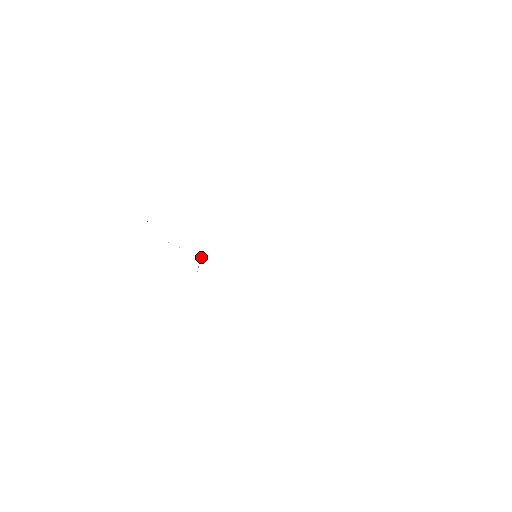
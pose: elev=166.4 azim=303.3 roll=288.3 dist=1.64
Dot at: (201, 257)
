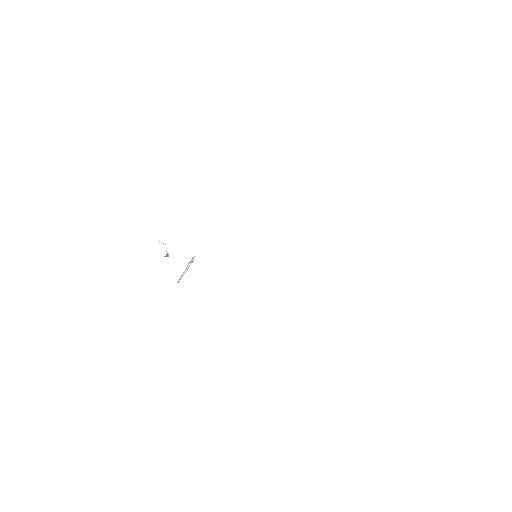
Dot at: occluded
